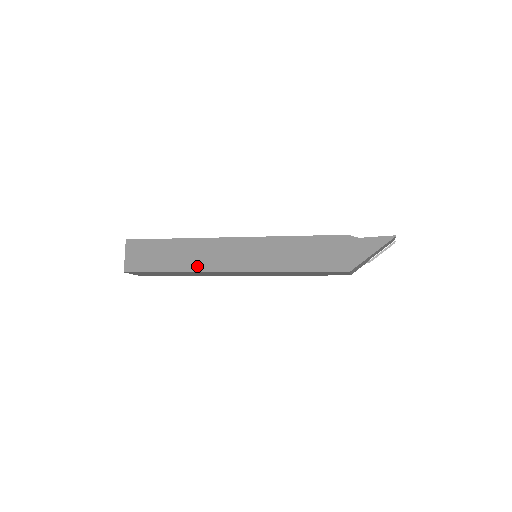
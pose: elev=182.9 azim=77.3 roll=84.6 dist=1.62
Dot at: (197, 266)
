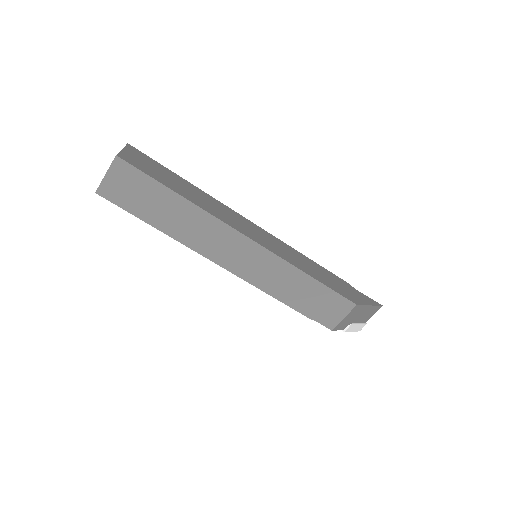
Dot at: (211, 210)
